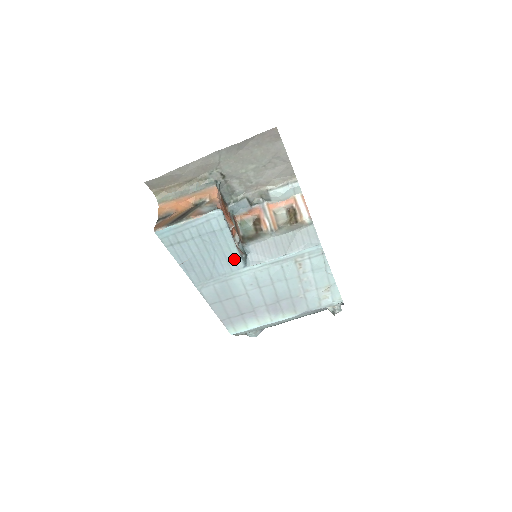
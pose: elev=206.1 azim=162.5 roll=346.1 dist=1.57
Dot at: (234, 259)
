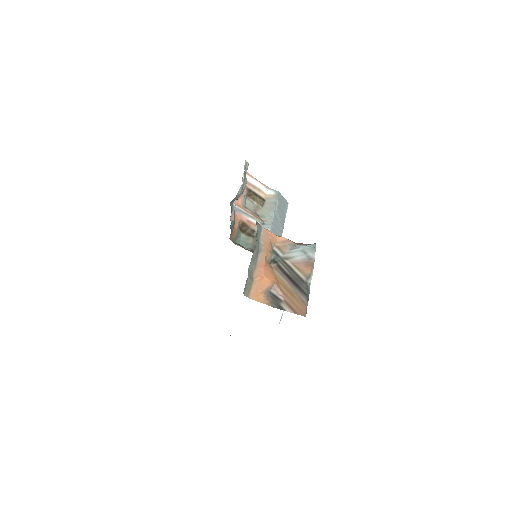
Dot at: occluded
